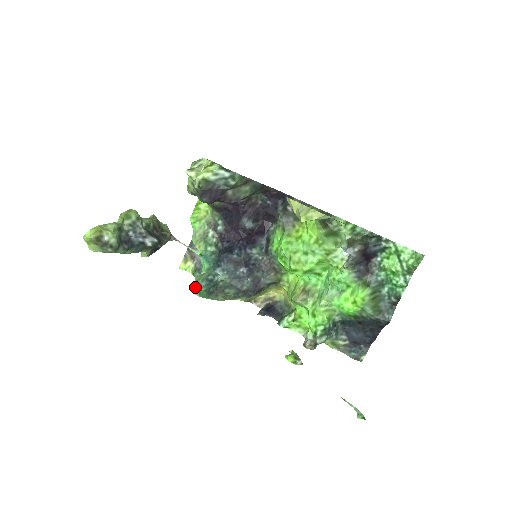
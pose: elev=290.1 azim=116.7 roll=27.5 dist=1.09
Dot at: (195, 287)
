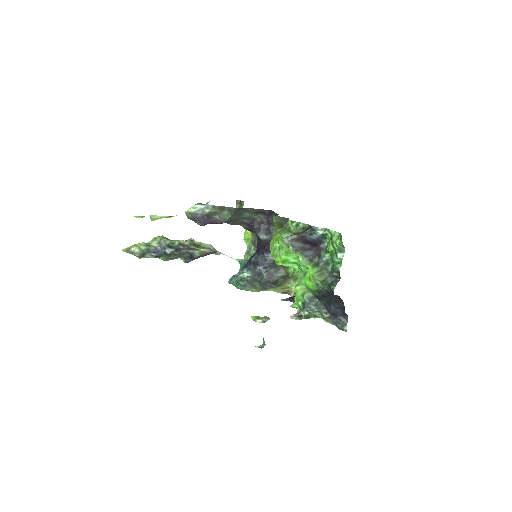
Dot at: occluded
